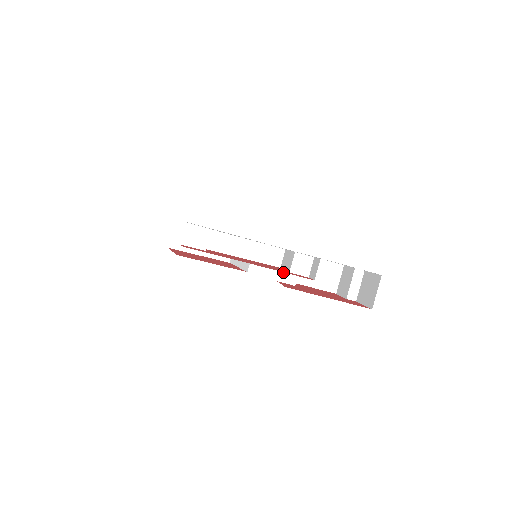
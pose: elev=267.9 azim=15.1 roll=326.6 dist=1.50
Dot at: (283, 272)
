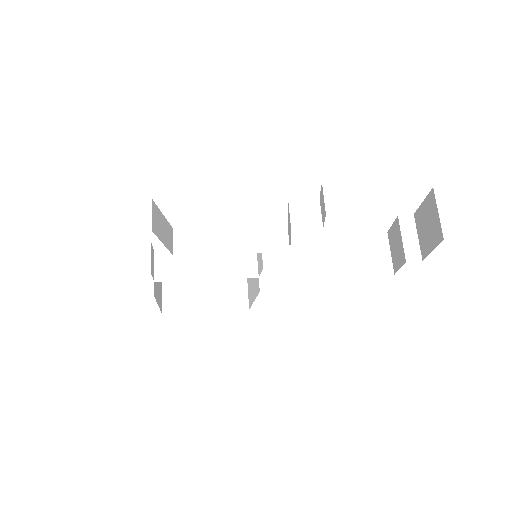
Dot at: (296, 256)
